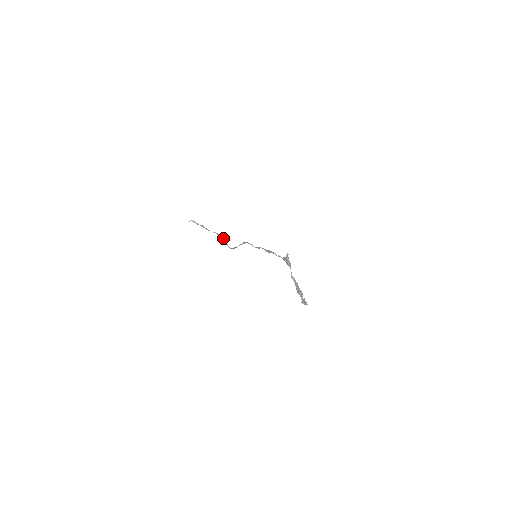
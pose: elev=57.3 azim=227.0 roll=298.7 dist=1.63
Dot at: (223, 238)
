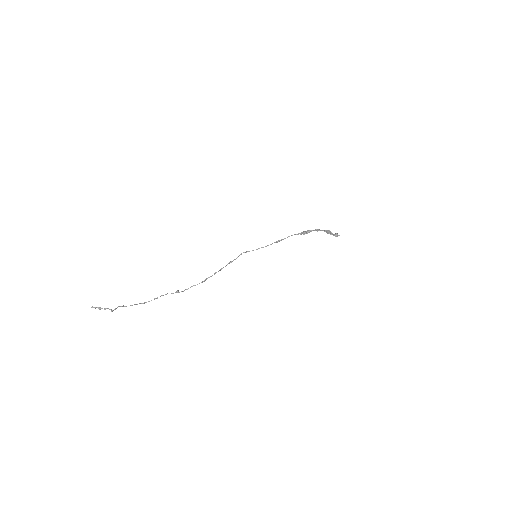
Dot at: occluded
